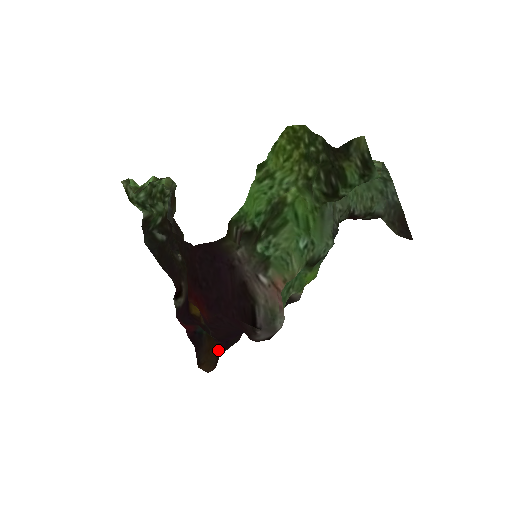
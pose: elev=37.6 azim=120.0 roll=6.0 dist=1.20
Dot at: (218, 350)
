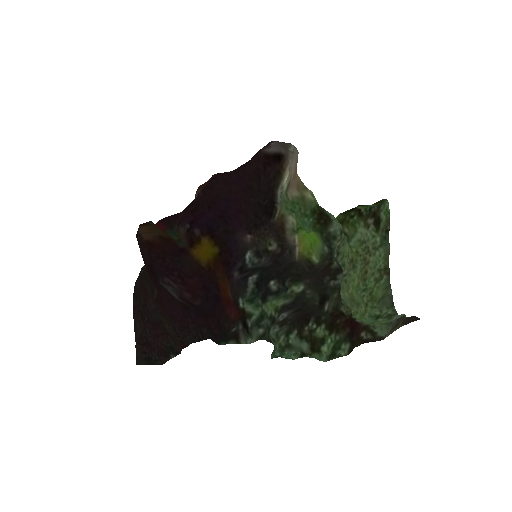
Dot at: (170, 241)
